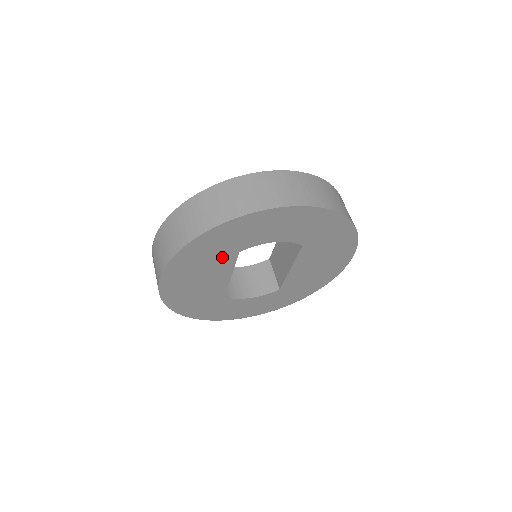
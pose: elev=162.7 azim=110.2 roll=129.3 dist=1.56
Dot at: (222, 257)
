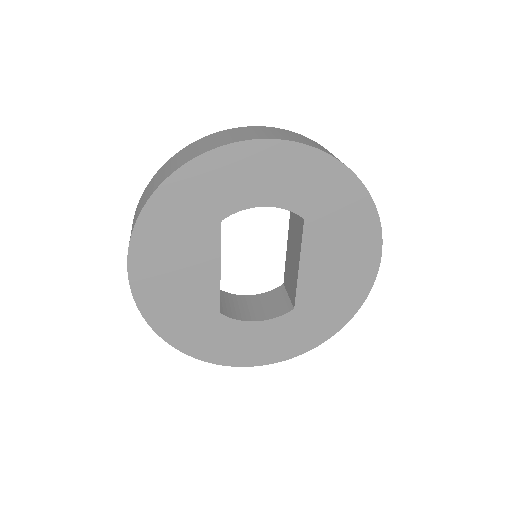
Dot at: (201, 228)
